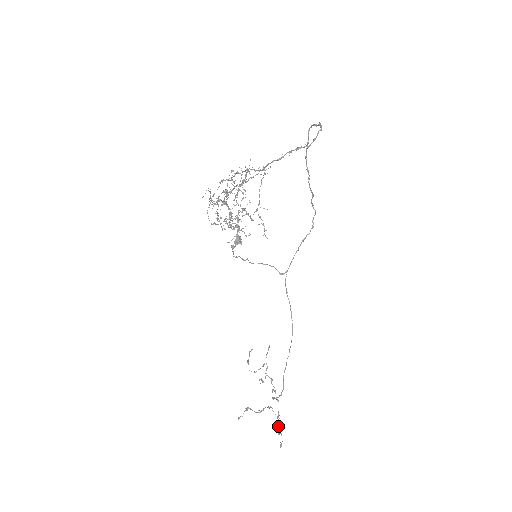
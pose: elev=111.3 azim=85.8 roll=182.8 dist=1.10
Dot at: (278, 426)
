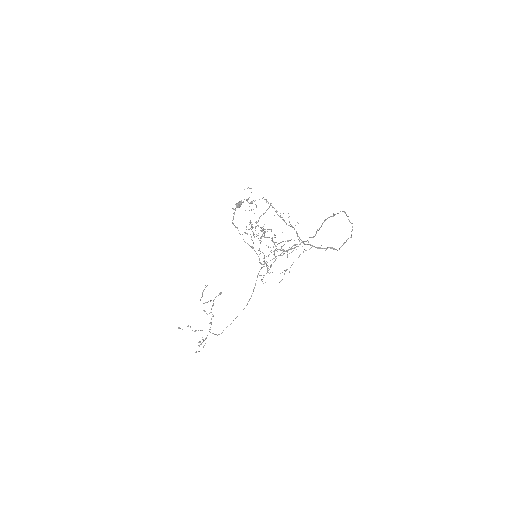
Dot at: (201, 343)
